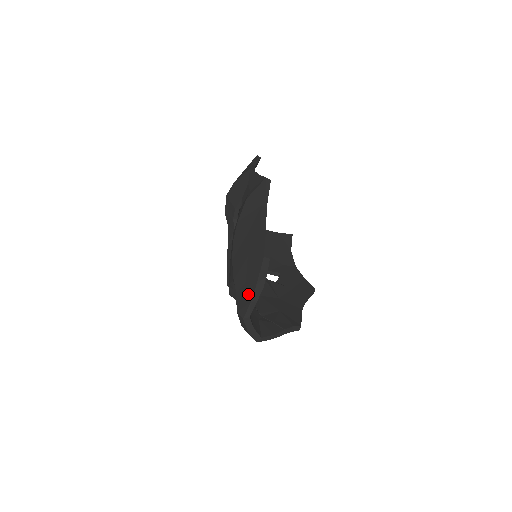
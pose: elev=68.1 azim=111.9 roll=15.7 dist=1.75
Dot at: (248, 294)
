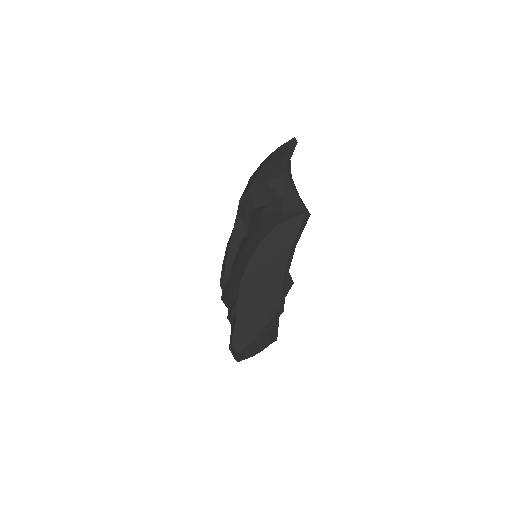
Dot at: (249, 334)
